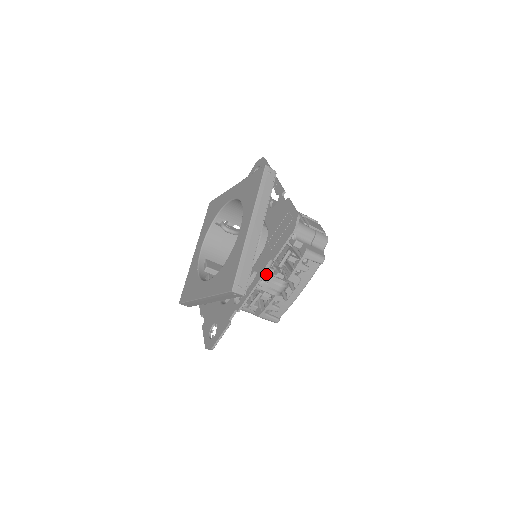
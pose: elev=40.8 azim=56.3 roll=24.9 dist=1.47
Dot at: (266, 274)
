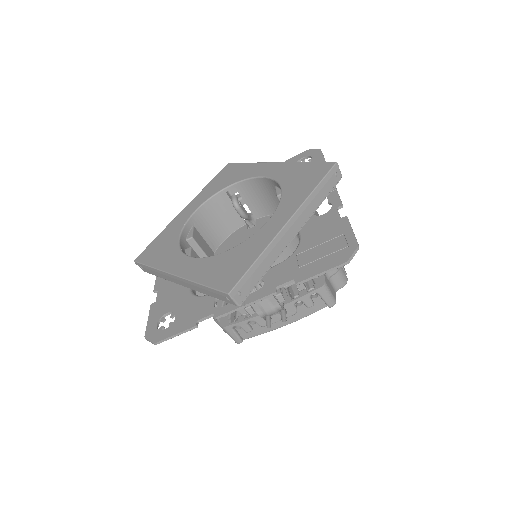
Dot at: occluded
